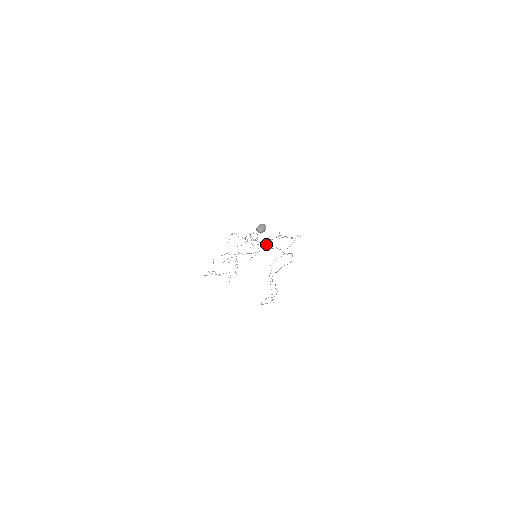
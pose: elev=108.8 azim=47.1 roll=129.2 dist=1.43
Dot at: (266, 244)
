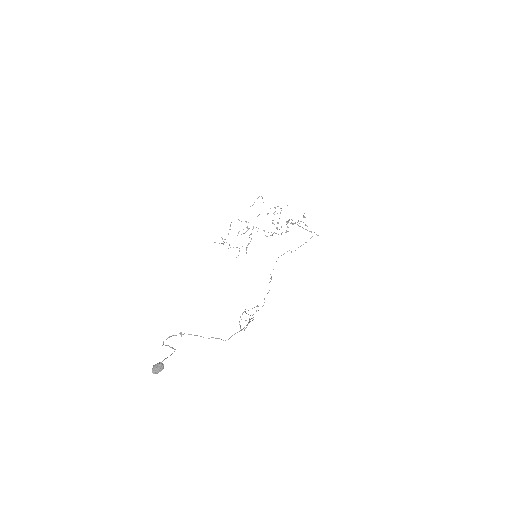
Dot at: occluded
